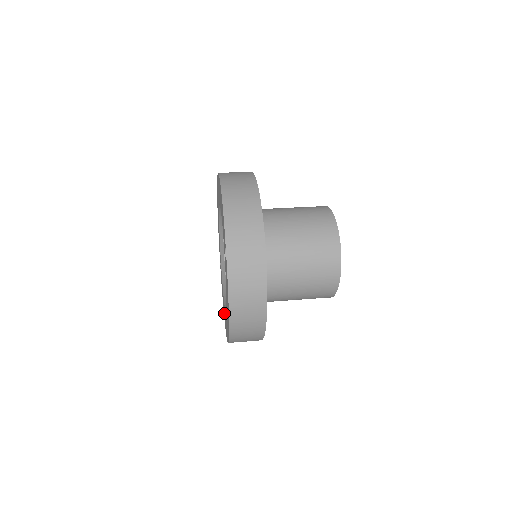
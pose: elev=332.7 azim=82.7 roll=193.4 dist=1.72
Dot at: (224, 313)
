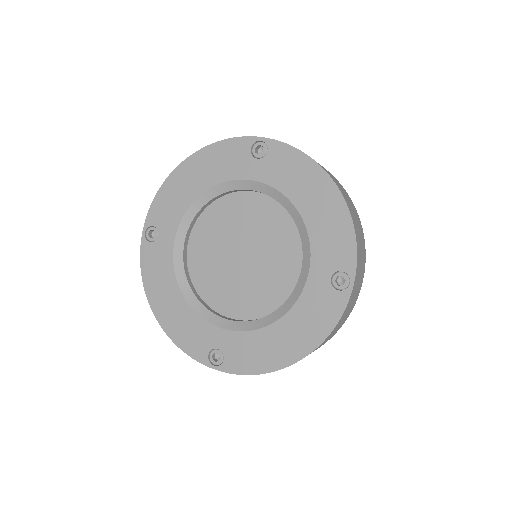
Dot at: (176, 320)
